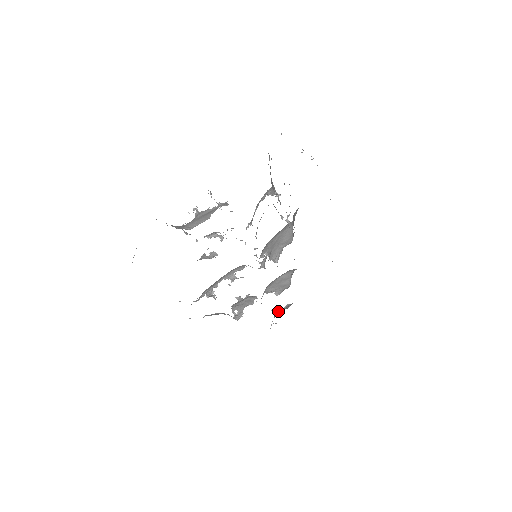
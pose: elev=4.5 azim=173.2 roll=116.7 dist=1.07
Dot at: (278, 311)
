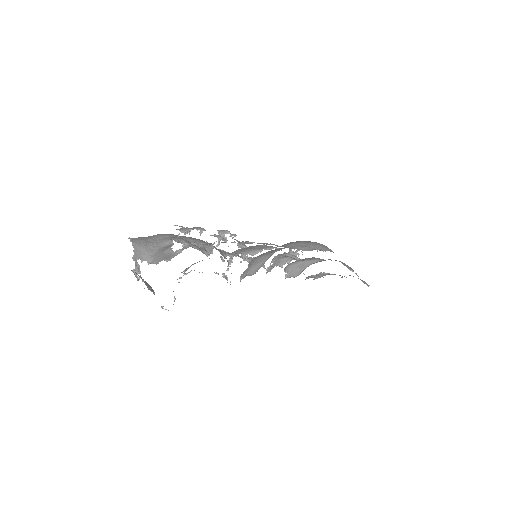
Dot at: (312, 275)
